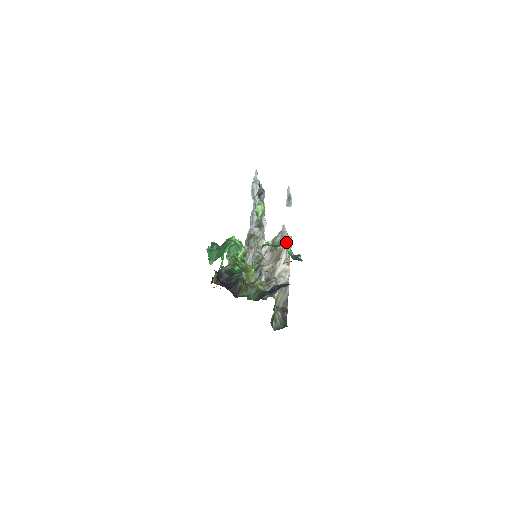
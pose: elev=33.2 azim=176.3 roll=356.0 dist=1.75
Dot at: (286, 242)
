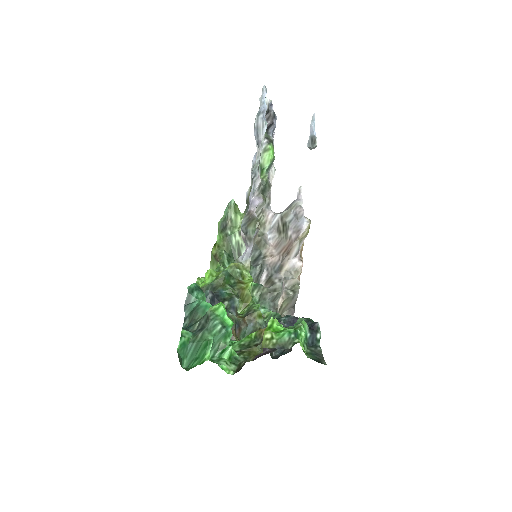
Dot at: (301, 231)
